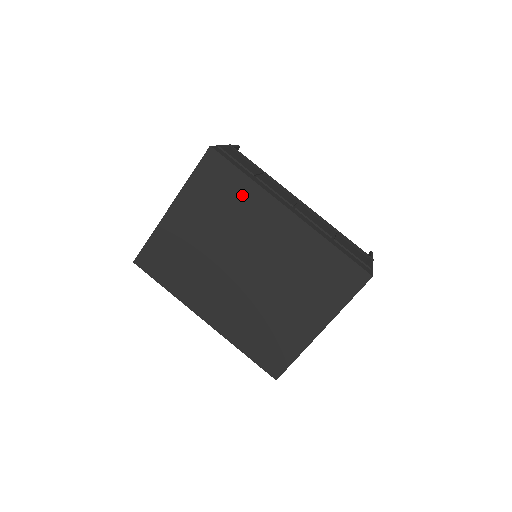
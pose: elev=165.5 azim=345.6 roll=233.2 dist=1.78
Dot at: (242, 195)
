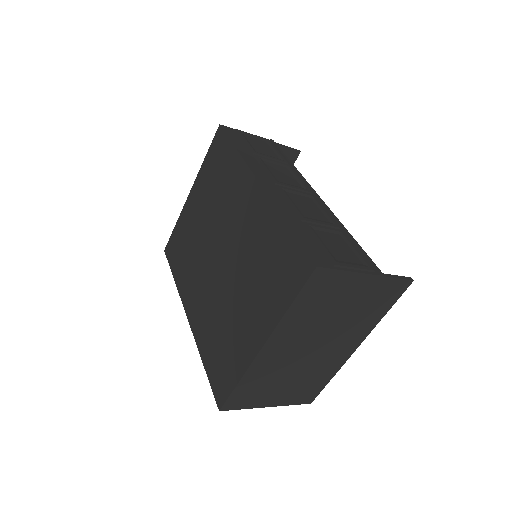
Dot at: (230, 171)
